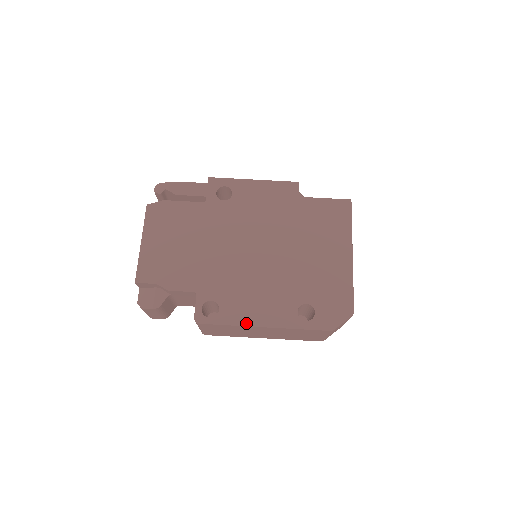
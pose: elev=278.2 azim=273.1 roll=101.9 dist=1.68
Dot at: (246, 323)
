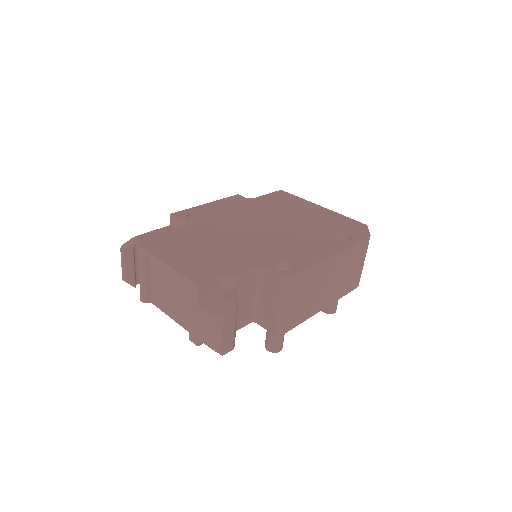
Dot at: (320, 259)
